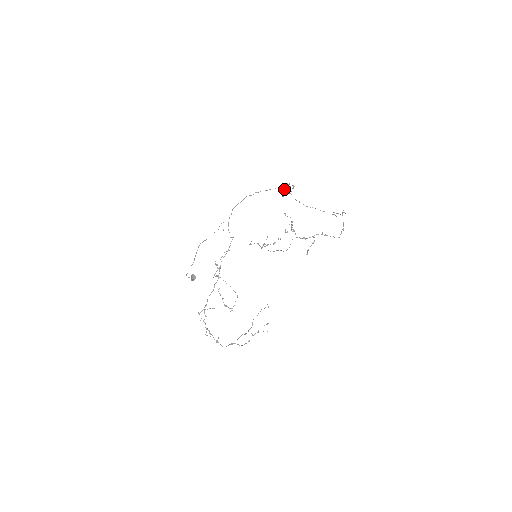
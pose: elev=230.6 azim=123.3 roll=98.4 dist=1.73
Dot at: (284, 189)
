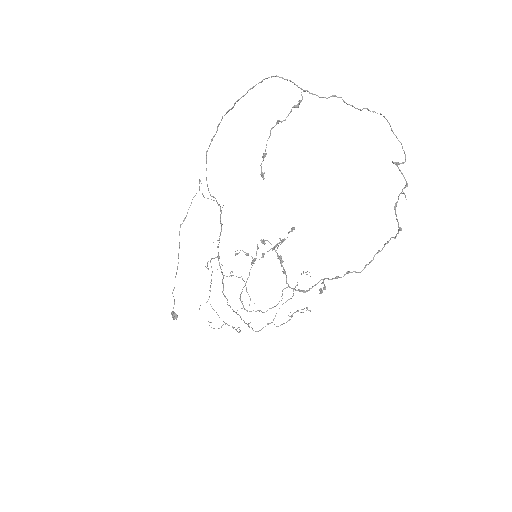
Dot at: (262, 157)
